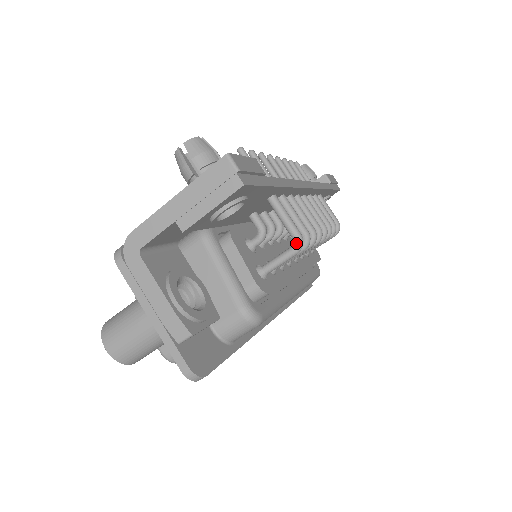
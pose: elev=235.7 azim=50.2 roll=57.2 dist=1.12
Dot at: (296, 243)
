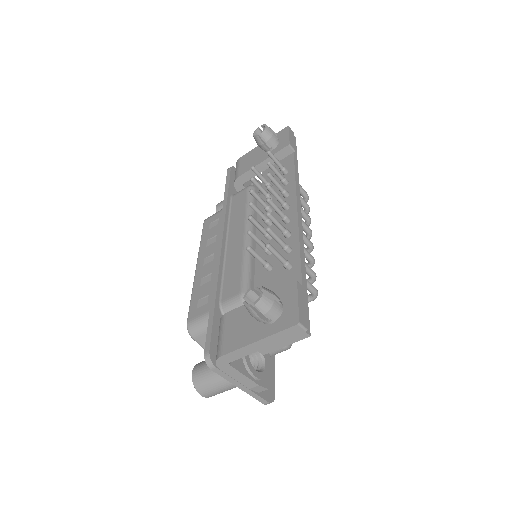
Dot at: (314, 297)
